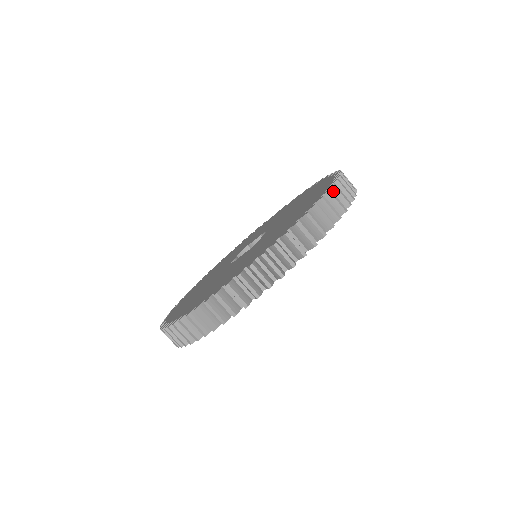
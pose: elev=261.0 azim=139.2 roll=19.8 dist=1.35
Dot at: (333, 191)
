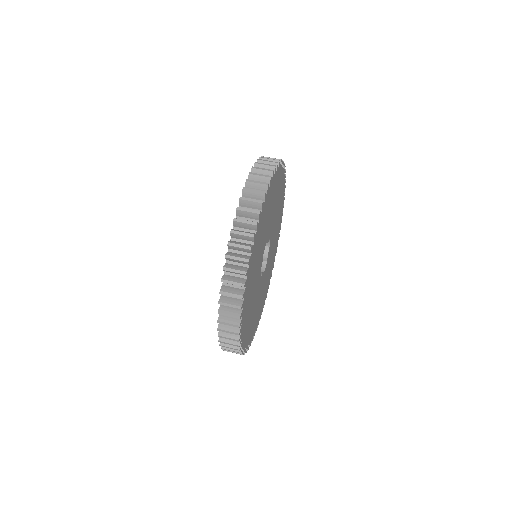
Dot at: occluded
